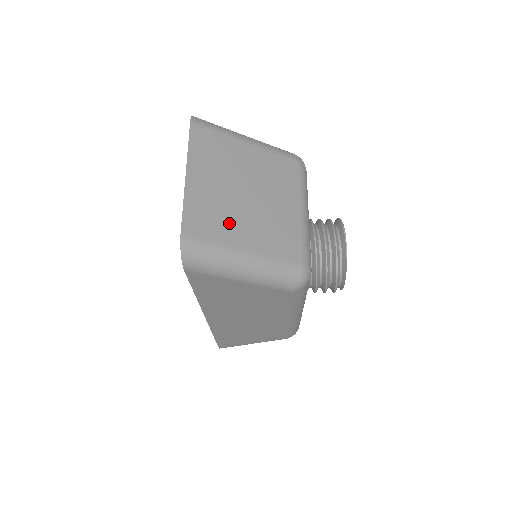
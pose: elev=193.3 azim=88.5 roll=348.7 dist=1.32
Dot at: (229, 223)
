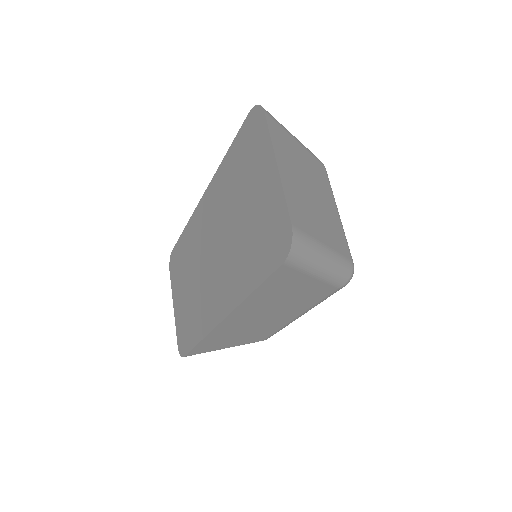
Dot at: (311, 218)
